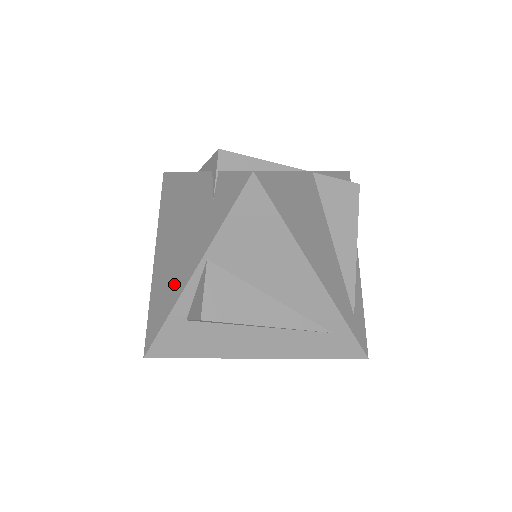
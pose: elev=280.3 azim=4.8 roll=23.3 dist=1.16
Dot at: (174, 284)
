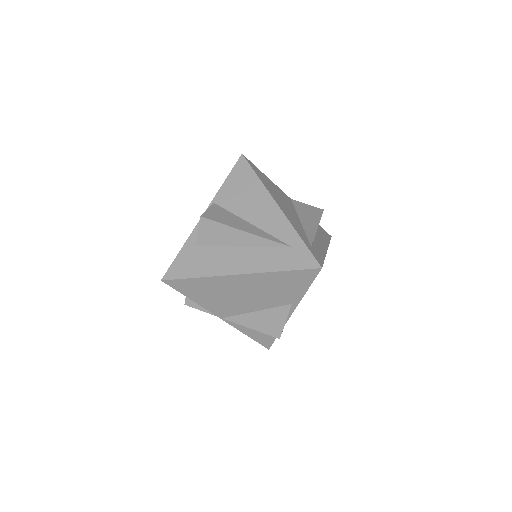
Dot at: occluded
